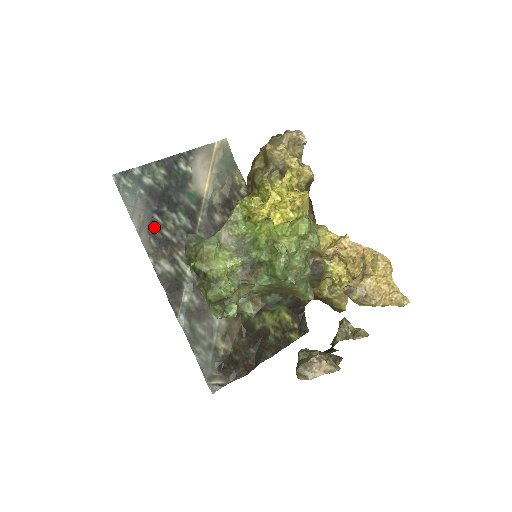
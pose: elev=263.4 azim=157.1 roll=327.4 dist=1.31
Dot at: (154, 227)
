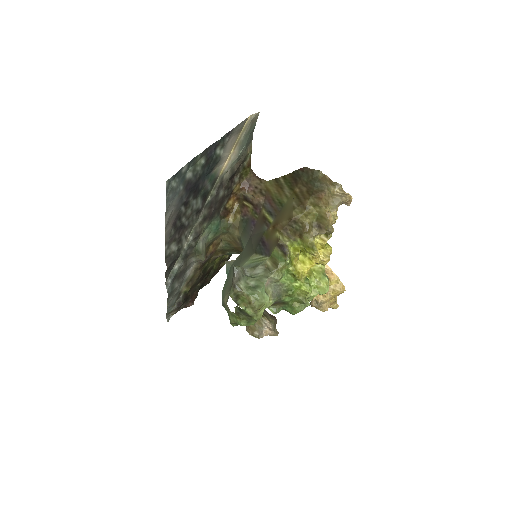
Dot at: (178, 218)
